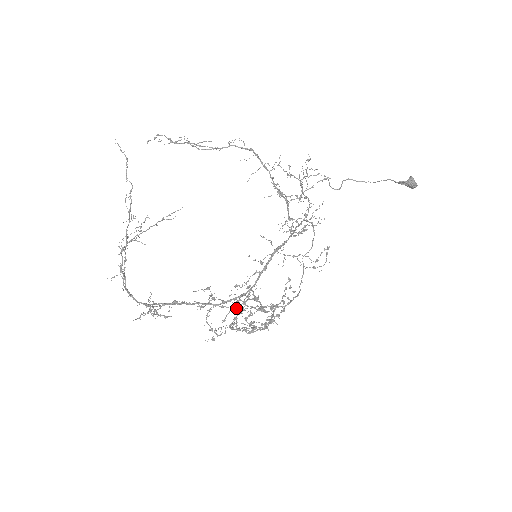
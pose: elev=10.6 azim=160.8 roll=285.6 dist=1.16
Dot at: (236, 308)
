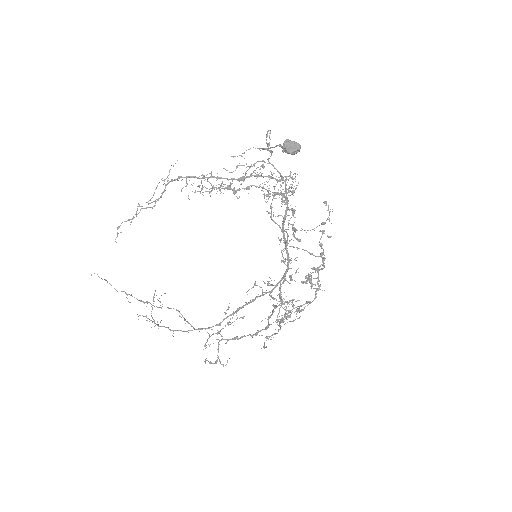
Dot at: (280, 295)
